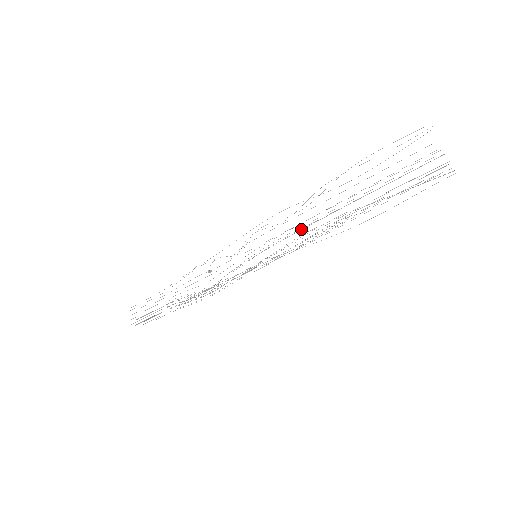
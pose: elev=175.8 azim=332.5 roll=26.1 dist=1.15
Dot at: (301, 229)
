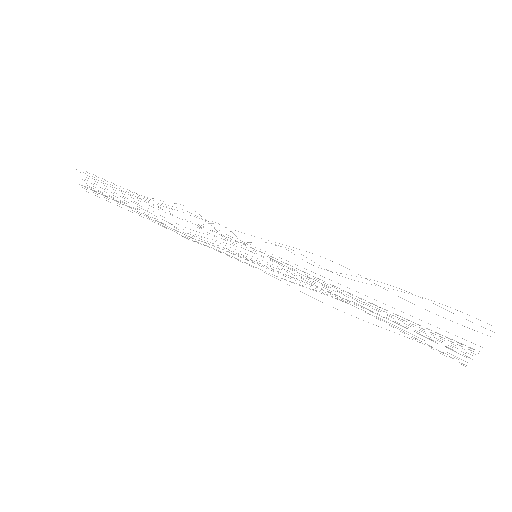
Dot at: (315, 277)
